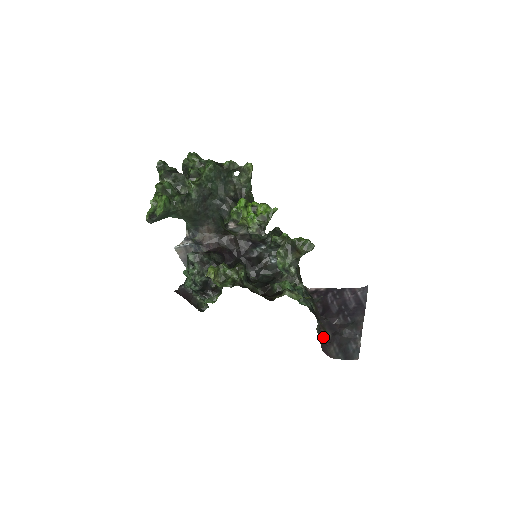
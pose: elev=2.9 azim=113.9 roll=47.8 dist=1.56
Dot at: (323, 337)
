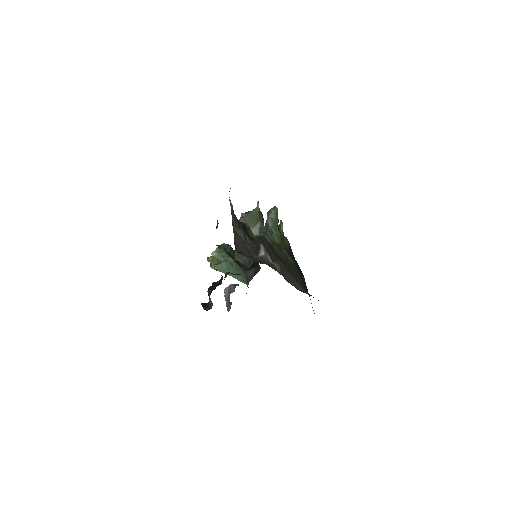
Dot at: (258, 261)
